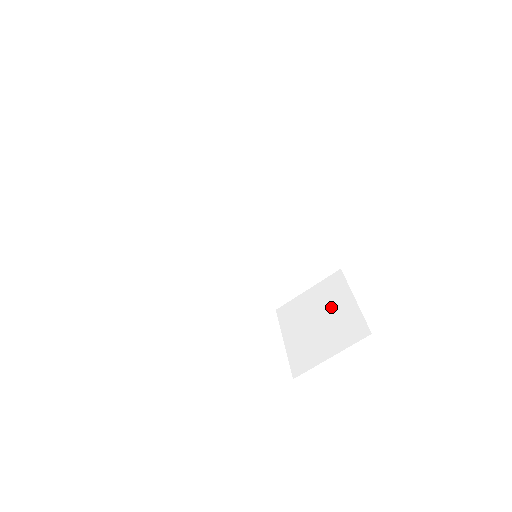
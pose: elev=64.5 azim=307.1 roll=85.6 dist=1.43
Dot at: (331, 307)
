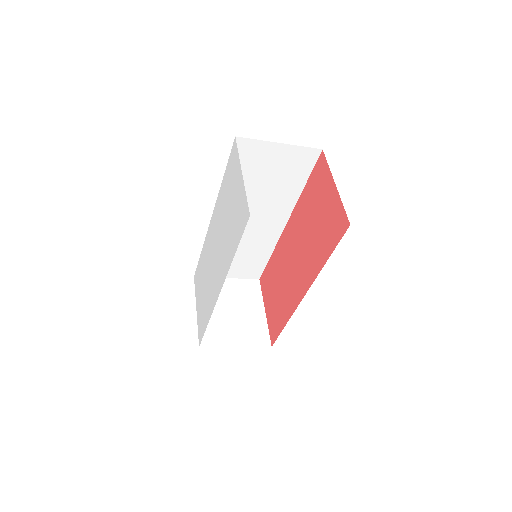
Dot at: (245, 306)
